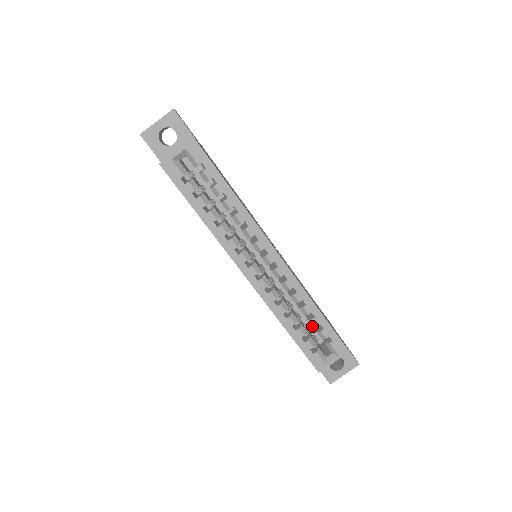
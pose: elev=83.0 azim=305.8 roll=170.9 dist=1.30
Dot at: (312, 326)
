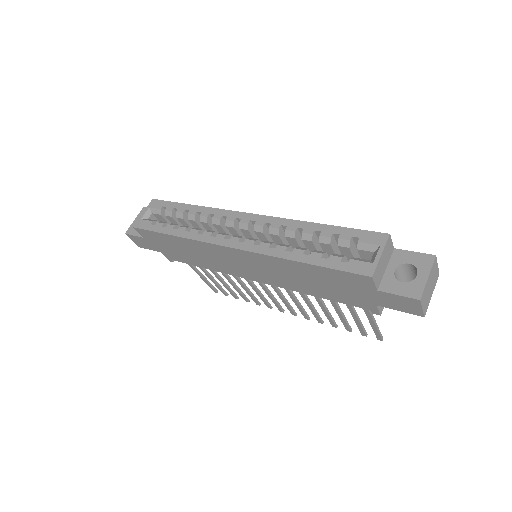
Dot at: (328, 244)
